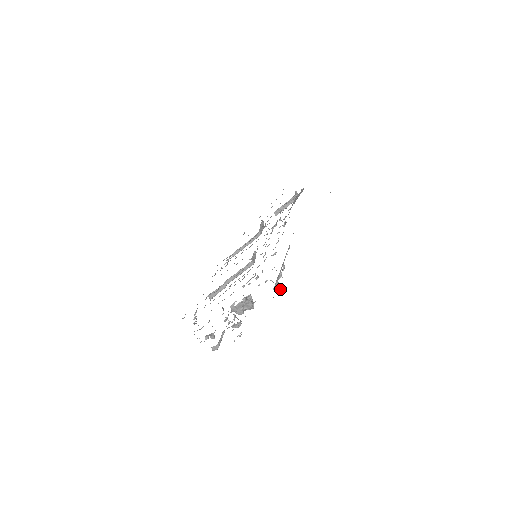
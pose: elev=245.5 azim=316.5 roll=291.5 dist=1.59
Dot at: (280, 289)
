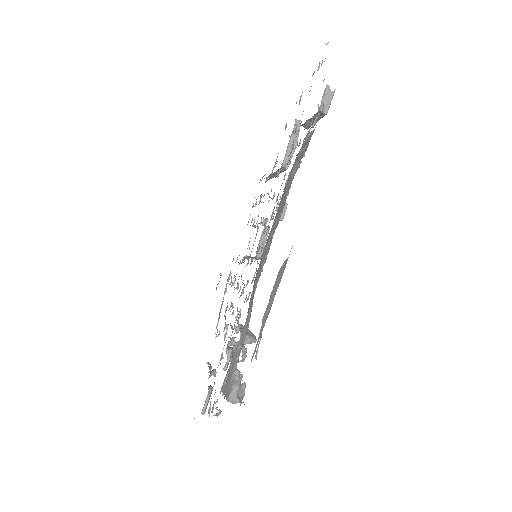
Dot at: (237, 401)
